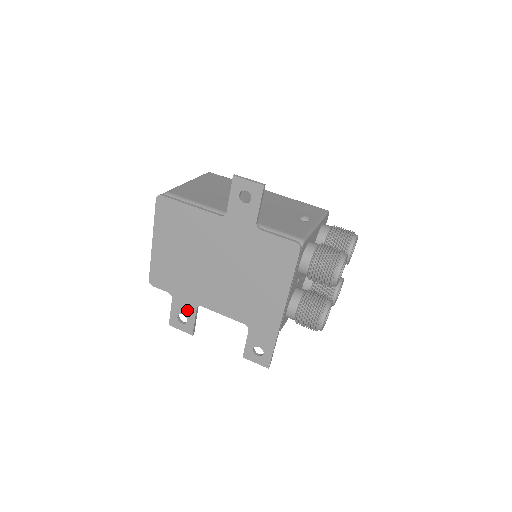
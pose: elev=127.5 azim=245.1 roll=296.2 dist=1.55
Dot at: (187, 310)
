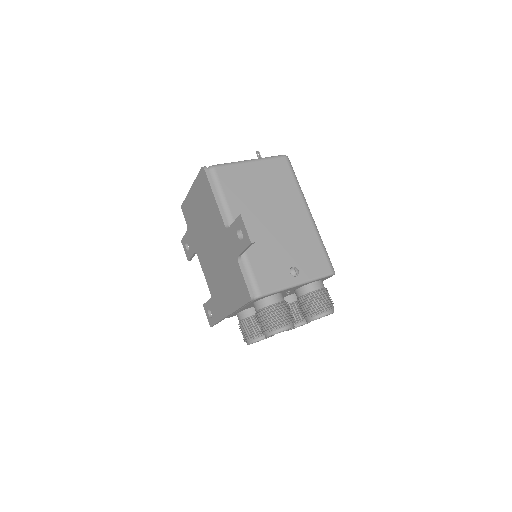
Dot at: (191, 246)
